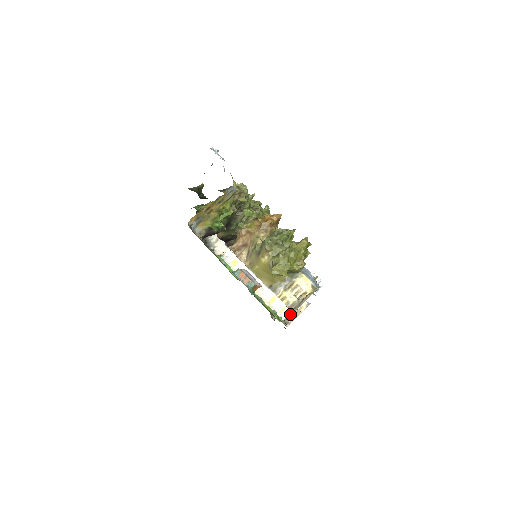
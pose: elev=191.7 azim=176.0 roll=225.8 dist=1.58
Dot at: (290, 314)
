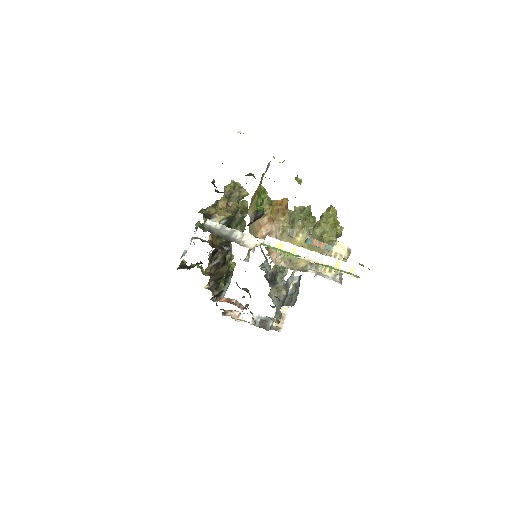
Dot at: occluded
